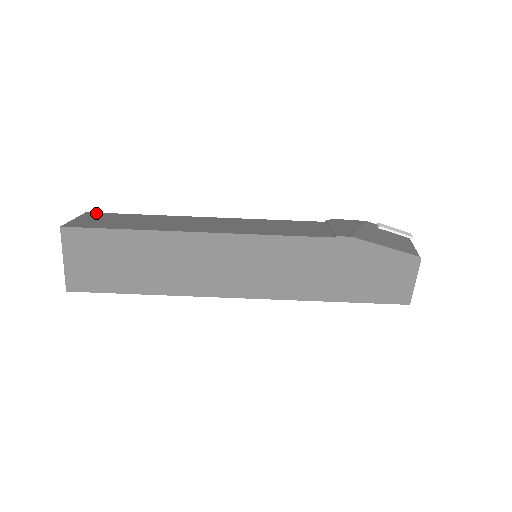
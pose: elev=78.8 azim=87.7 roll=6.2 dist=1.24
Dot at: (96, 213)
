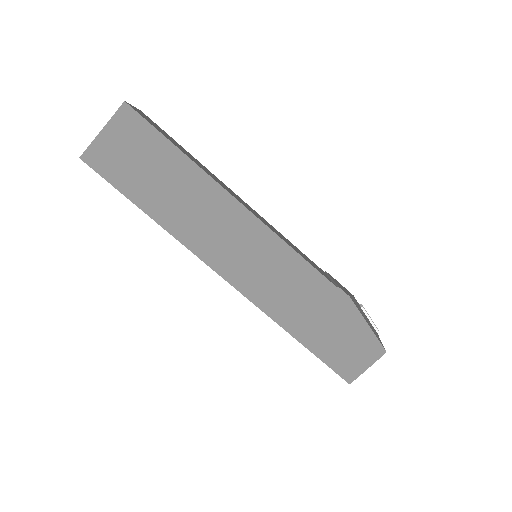
Dot at: occluded
